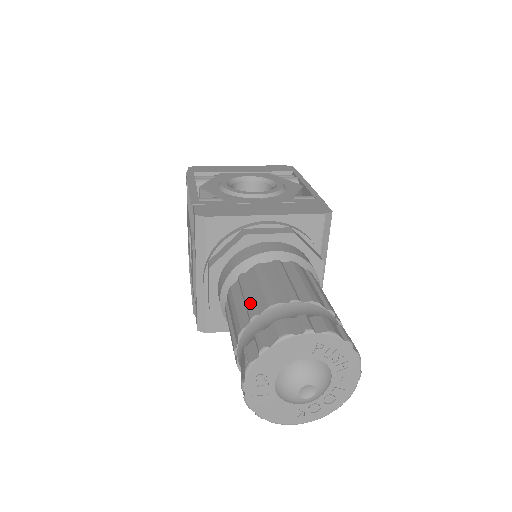
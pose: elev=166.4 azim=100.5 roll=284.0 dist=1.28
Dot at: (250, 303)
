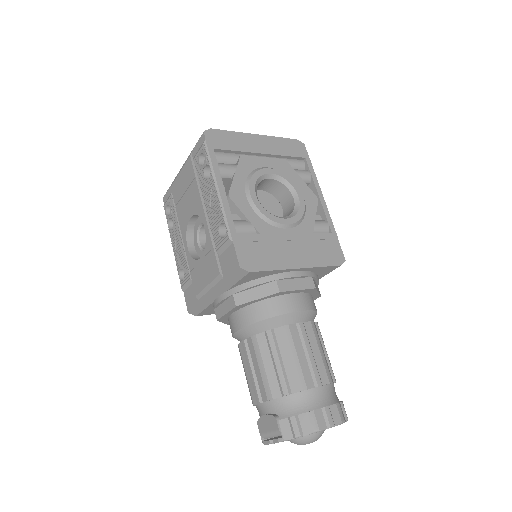
Dot at: (283, 377)
